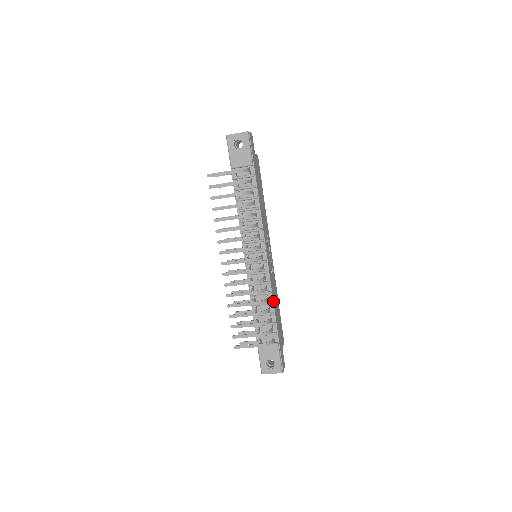
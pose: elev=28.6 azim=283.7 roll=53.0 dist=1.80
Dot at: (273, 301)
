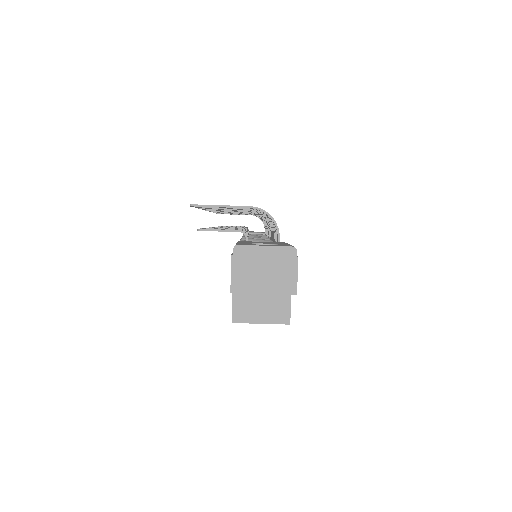
Dot at: occluded
